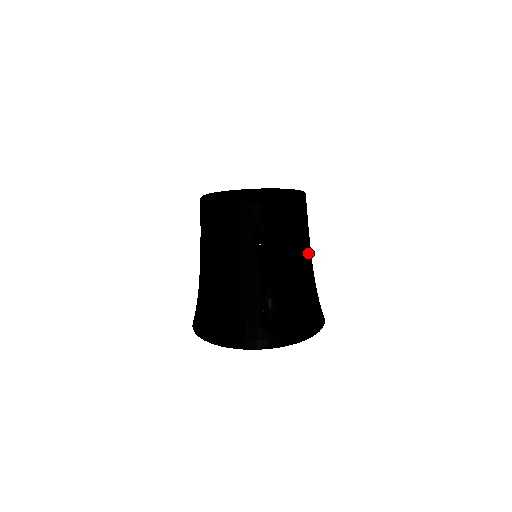
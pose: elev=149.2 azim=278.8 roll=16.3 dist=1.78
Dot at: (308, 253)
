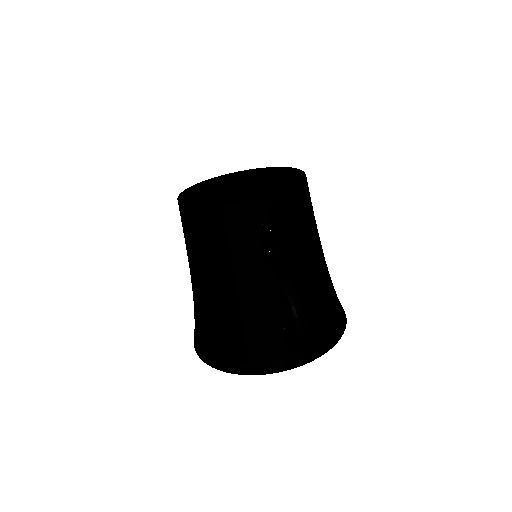
Dot at: (319, 243)
